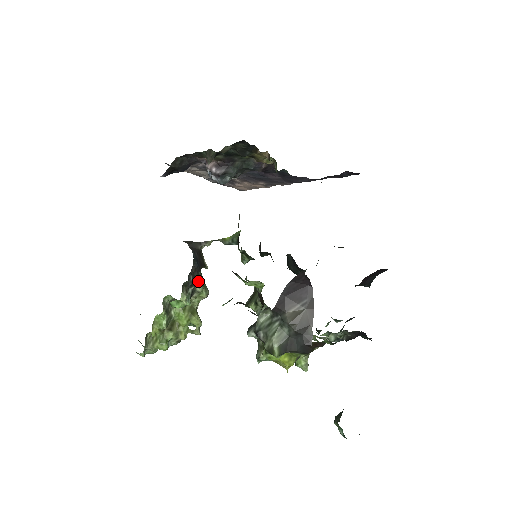
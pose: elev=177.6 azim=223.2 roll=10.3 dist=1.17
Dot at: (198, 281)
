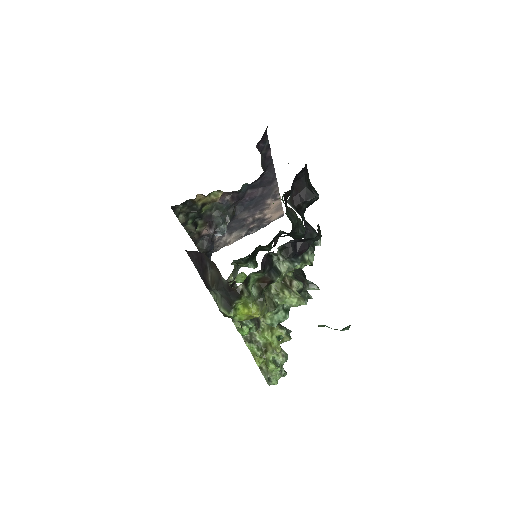
Dot at: occluded
